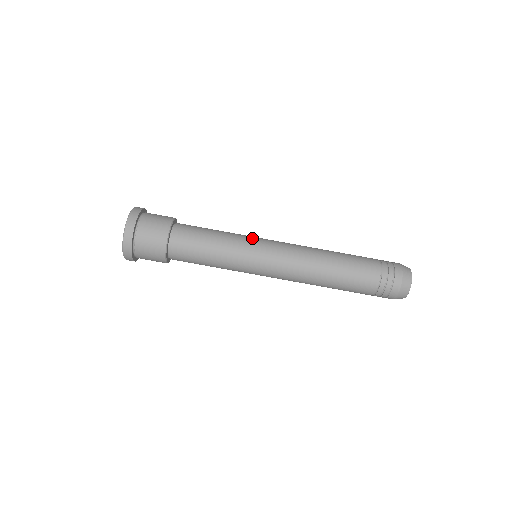
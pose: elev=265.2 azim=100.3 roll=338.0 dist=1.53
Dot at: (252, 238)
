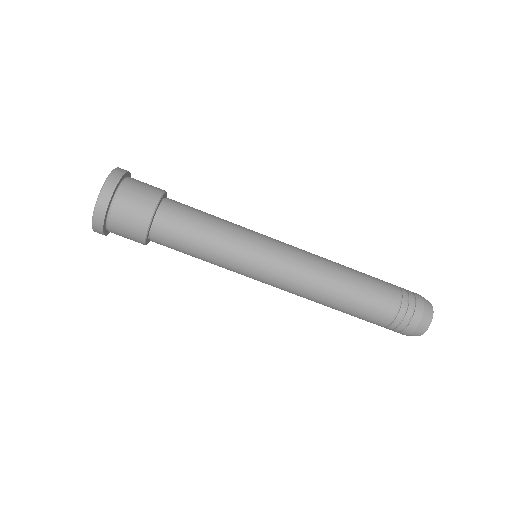
Dot at: occluded
